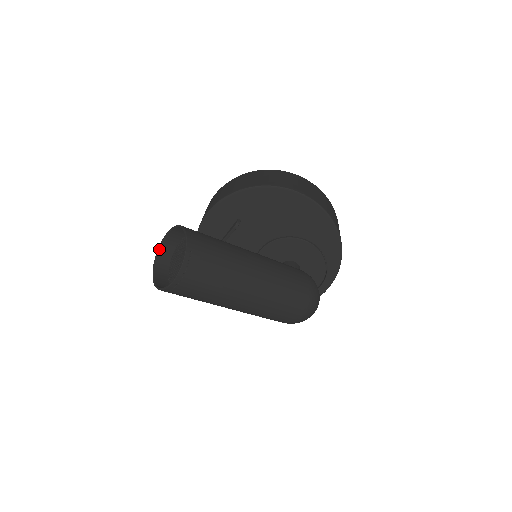
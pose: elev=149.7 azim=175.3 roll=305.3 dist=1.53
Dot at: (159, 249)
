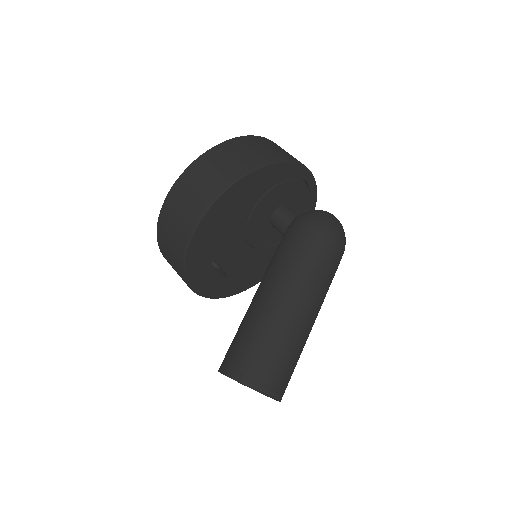
Dot at: occluded
